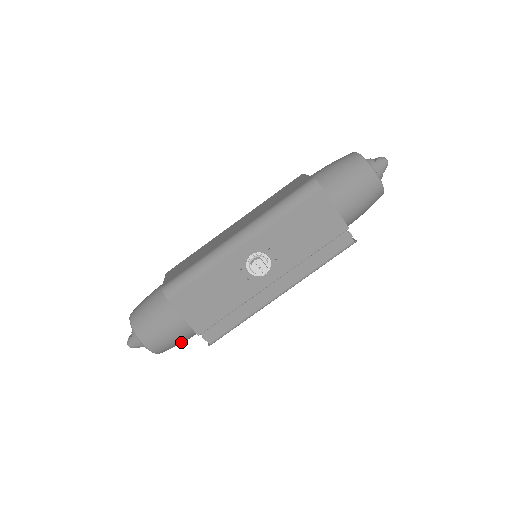
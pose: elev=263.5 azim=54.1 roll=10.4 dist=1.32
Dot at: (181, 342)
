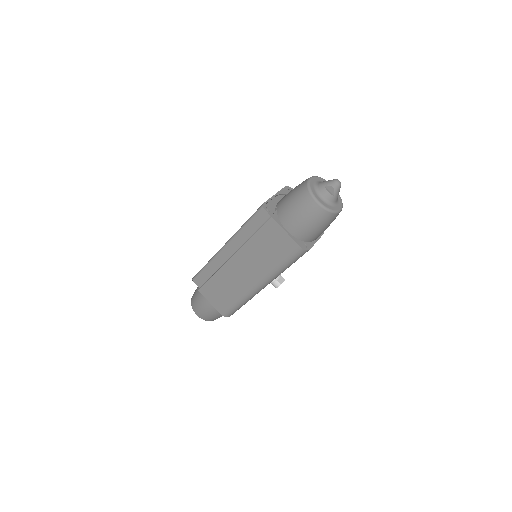
Dot at: occluded
